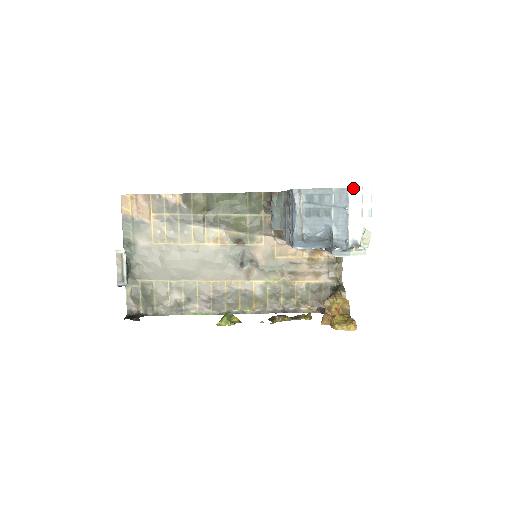
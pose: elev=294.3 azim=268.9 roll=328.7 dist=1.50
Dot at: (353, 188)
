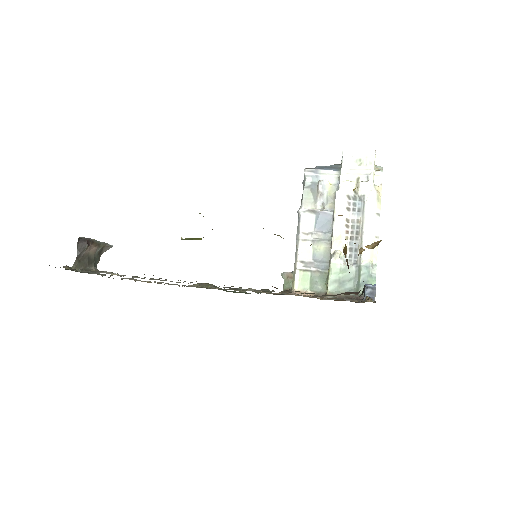
Dot at: occluded
